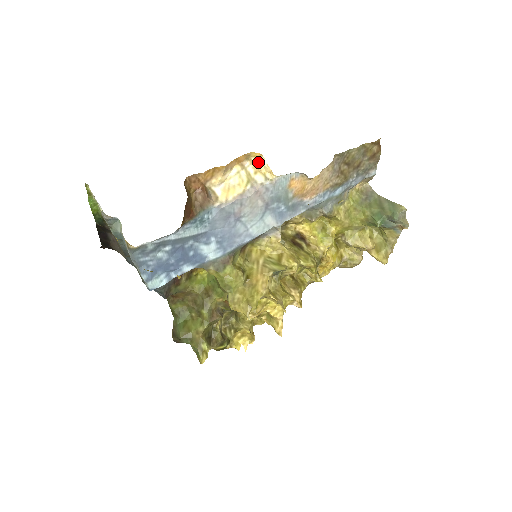
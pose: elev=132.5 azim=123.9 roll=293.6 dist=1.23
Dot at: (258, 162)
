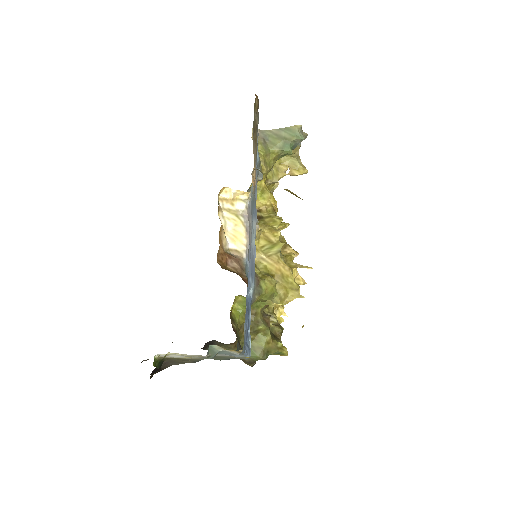
Dot at: (226, 195)
